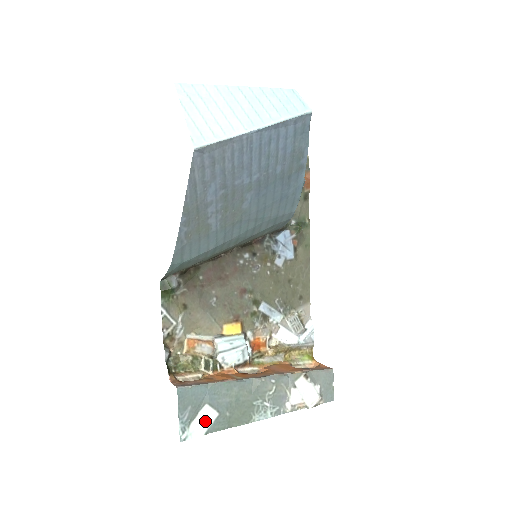
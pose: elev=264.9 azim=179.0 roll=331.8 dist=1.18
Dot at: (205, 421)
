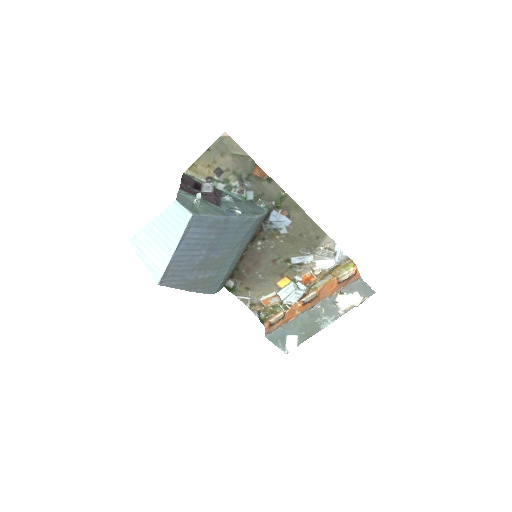
Dot at: (292, 342)
